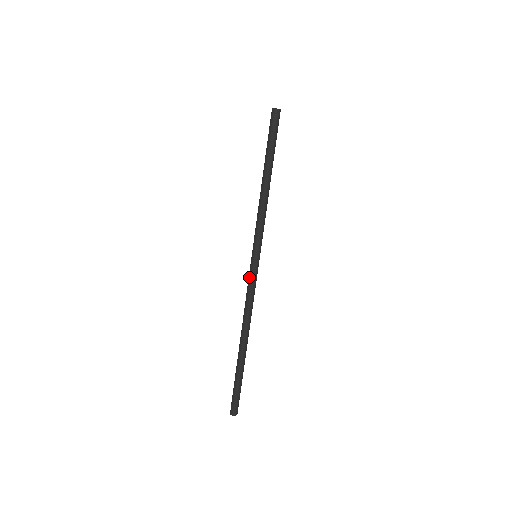
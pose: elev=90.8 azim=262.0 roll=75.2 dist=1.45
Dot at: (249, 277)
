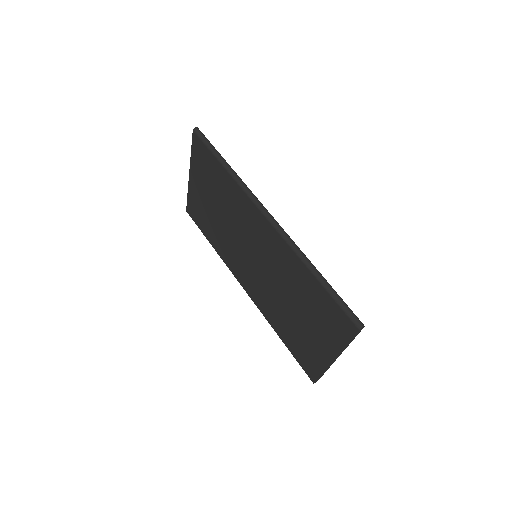
Dot at: (267, 218)
